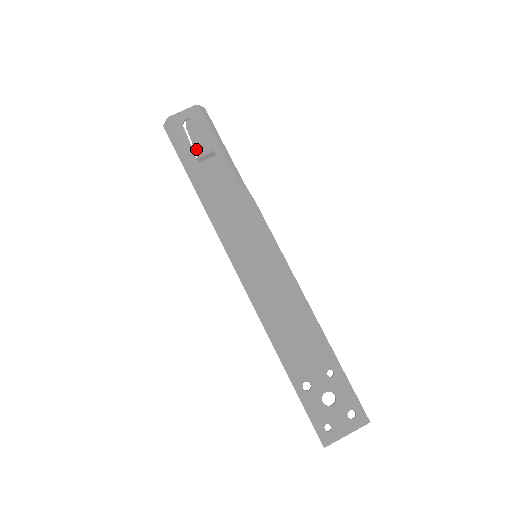
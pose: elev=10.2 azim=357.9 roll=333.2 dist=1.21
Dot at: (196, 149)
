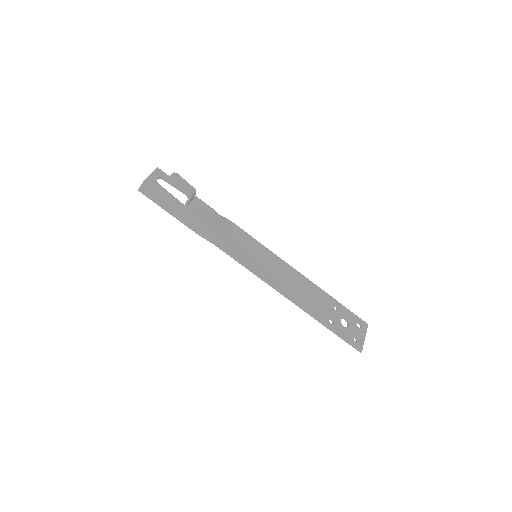
Dot at: (187, 194)
